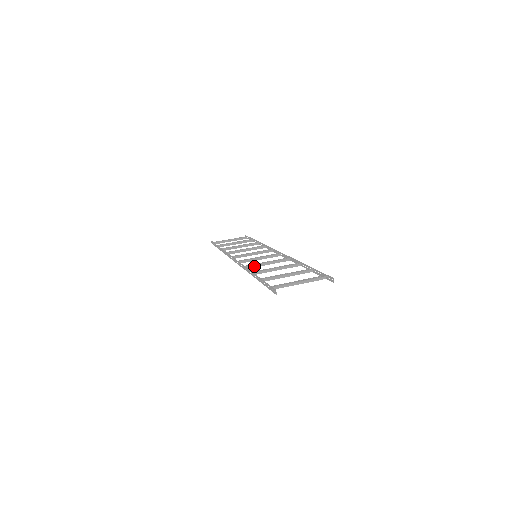
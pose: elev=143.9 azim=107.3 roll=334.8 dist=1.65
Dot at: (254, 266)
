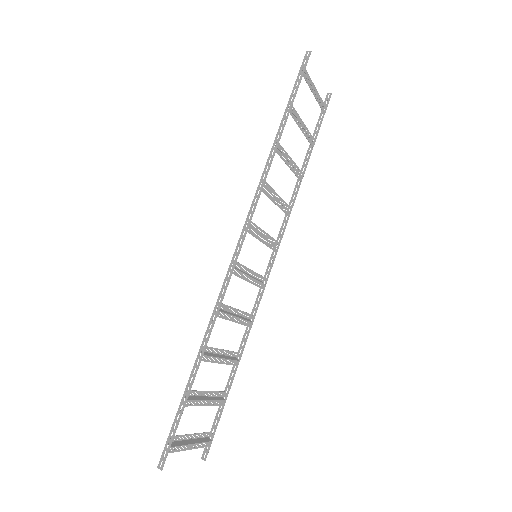
Dot at: (268, 191)
